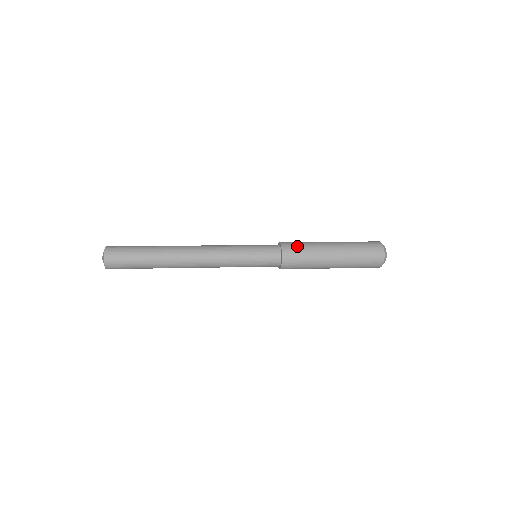
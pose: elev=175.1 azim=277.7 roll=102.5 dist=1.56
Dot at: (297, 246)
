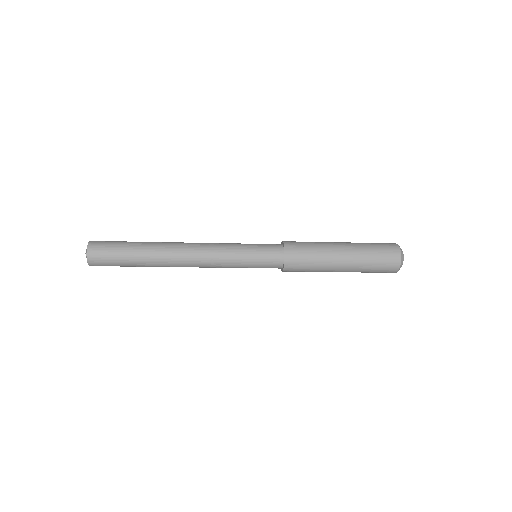
Dot at: (302, 245)
